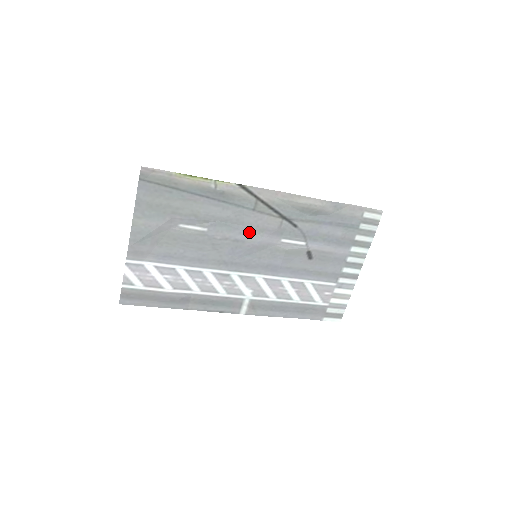
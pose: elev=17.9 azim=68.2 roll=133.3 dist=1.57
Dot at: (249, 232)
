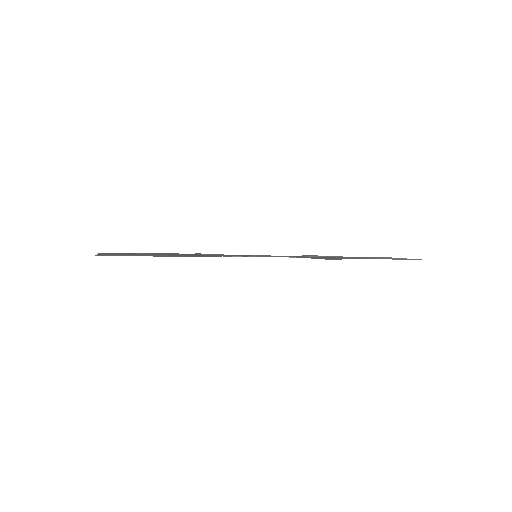
Dot at: occluded
